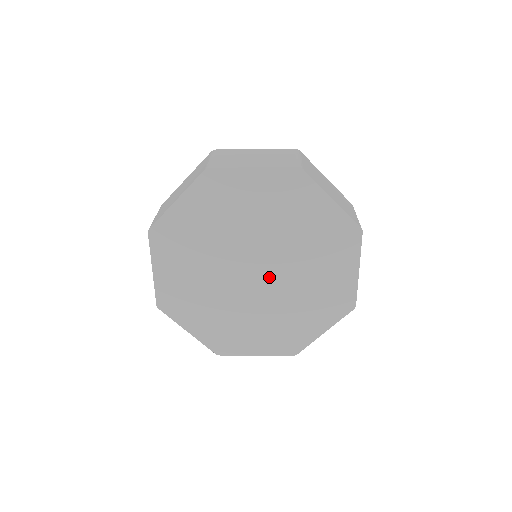
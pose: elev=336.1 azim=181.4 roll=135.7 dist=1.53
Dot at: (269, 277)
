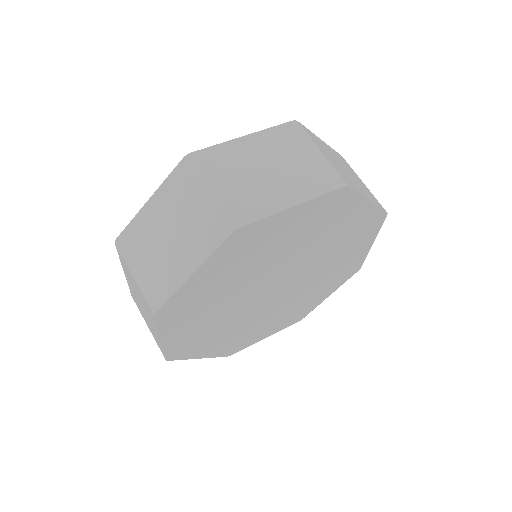
Dot at: (292, 278)
